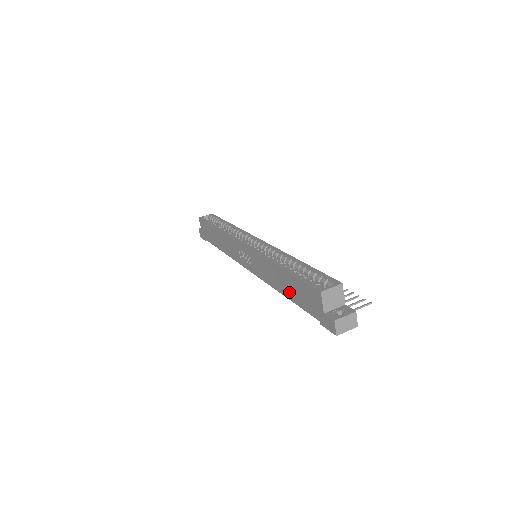
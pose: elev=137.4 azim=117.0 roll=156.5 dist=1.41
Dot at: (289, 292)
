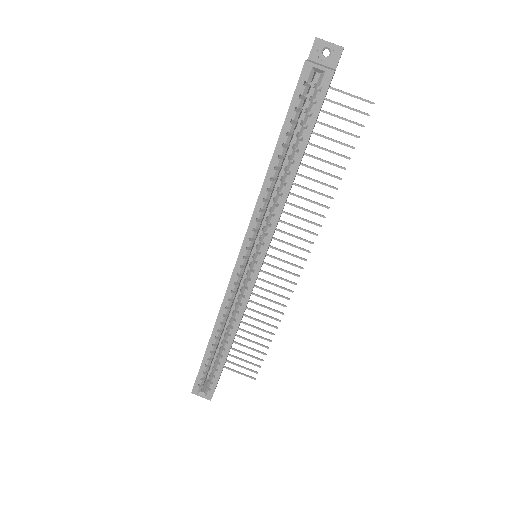
Dot at: occluded
